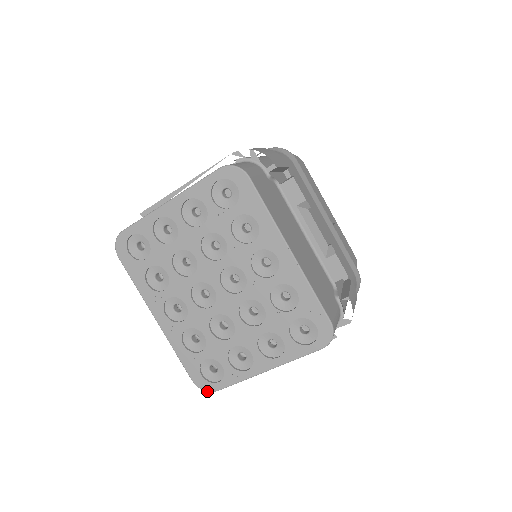
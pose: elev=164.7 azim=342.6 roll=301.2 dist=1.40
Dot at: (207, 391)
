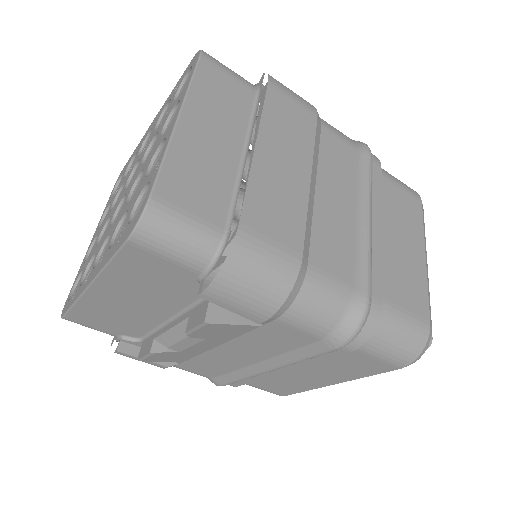
Dot at: (141, 214)
